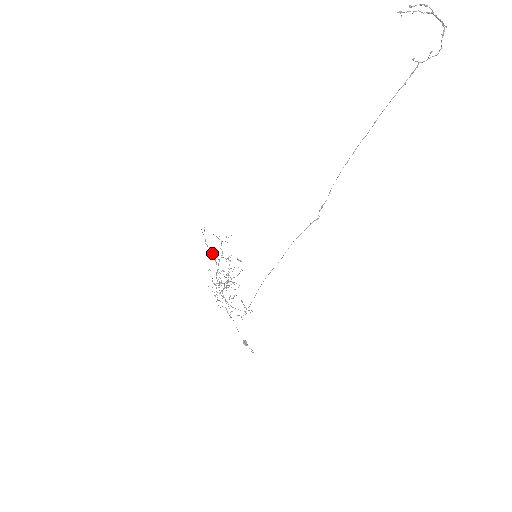
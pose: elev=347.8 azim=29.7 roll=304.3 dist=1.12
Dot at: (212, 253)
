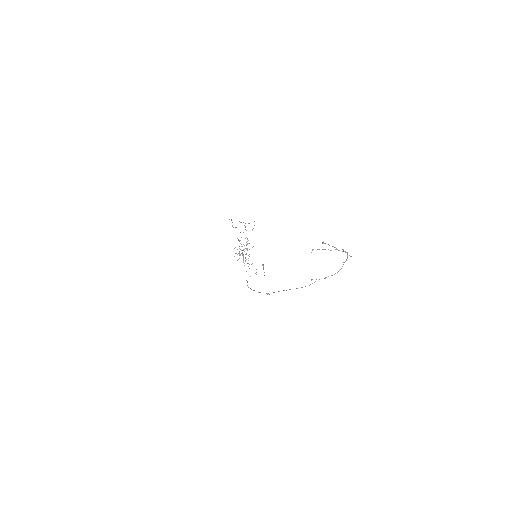
Dot at: occluded
